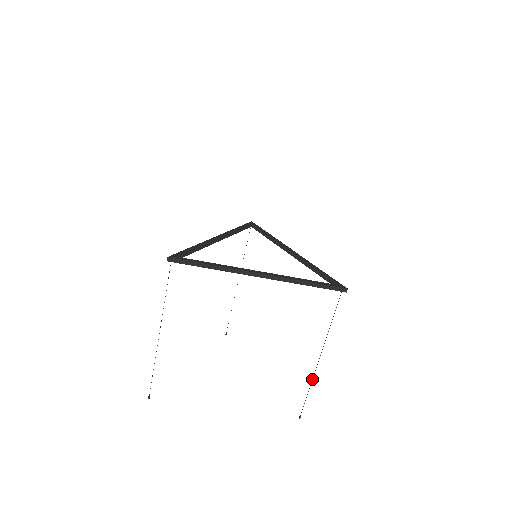
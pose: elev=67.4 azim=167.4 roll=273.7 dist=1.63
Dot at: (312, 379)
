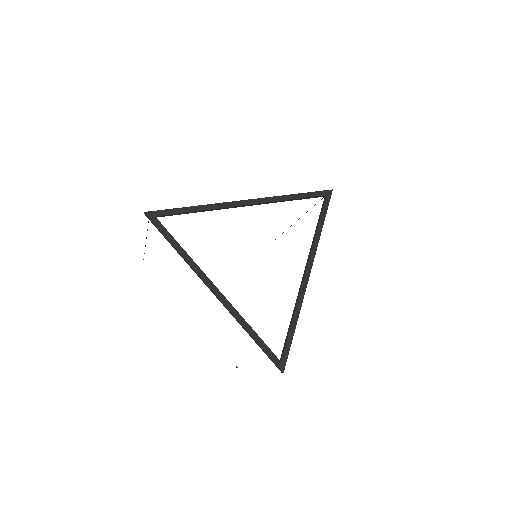
Dot at: occluded
